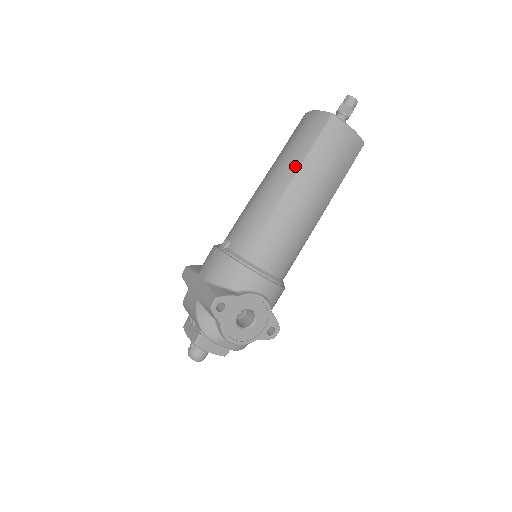
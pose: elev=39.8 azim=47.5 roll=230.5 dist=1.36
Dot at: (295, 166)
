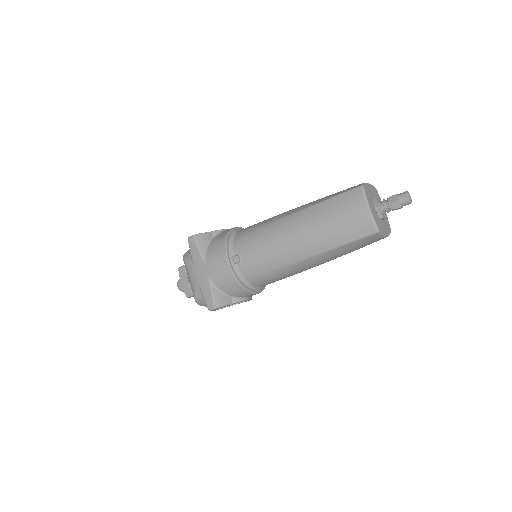
Dot at: (322, 248)
